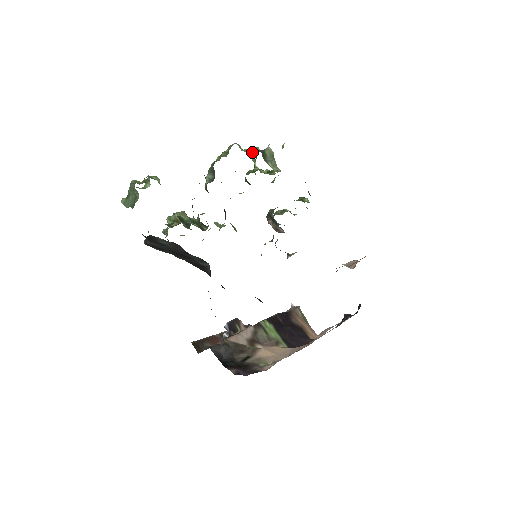
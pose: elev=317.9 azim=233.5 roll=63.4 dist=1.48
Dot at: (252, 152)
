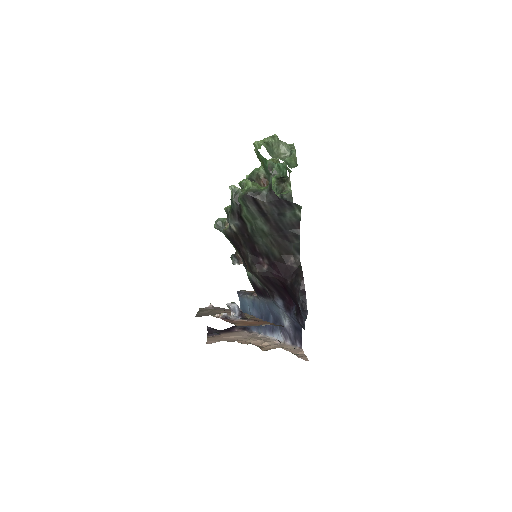
Dot at: occluded
